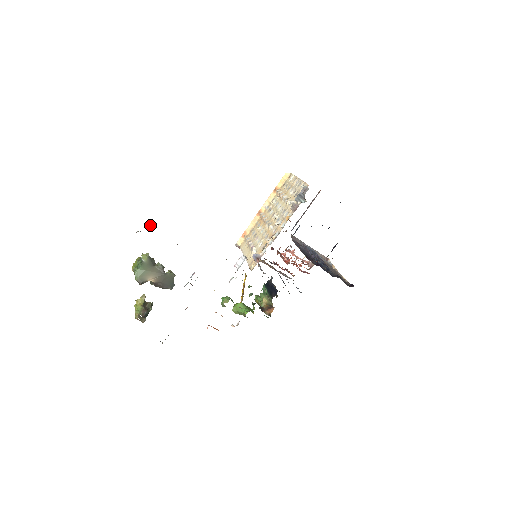
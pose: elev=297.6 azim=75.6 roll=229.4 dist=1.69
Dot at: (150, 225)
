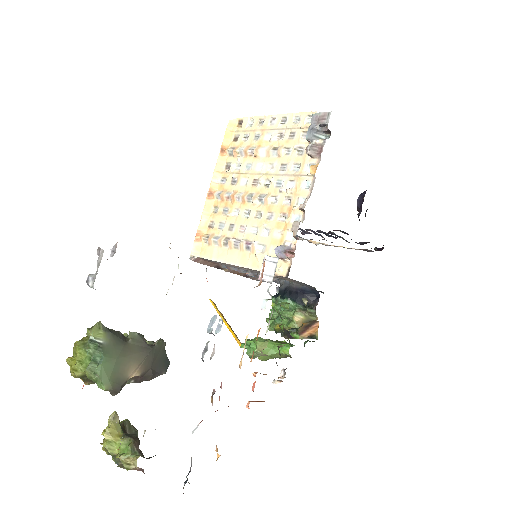
Dot at: (113, 252)
